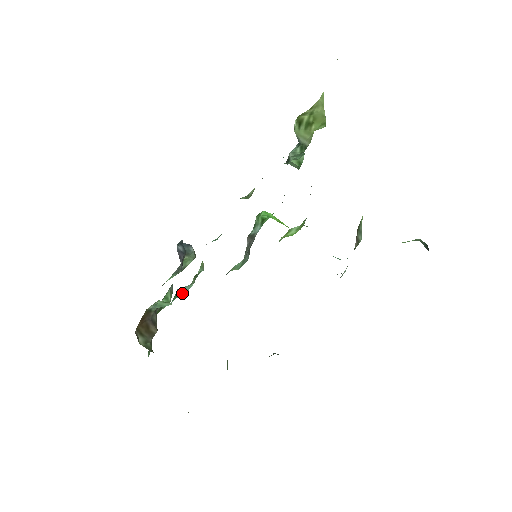
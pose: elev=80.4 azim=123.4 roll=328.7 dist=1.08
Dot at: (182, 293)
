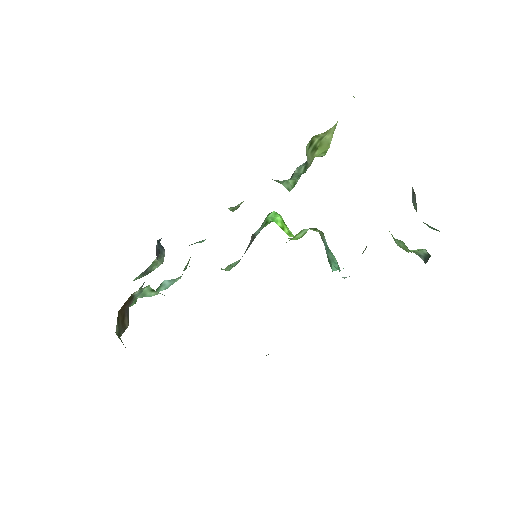
Dot at: (162, 288)
